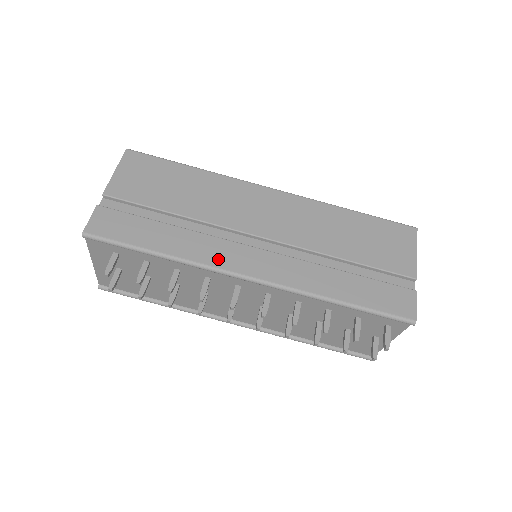
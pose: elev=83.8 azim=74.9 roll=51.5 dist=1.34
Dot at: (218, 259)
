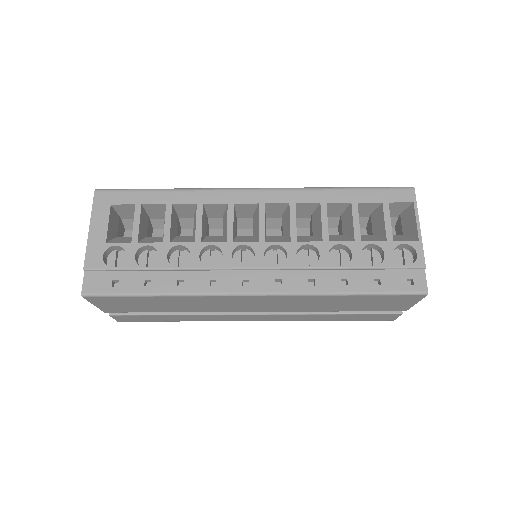
Dot at: (225, 320)
